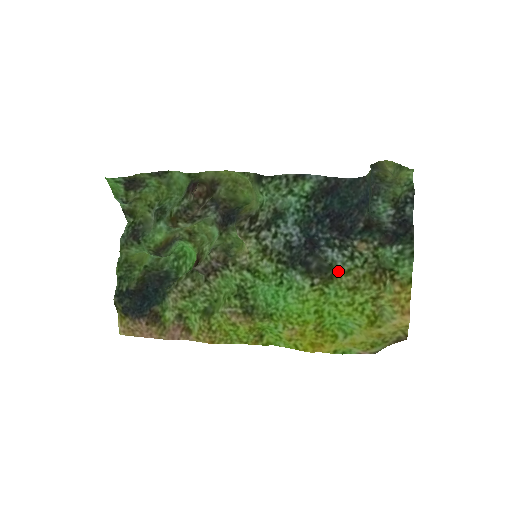
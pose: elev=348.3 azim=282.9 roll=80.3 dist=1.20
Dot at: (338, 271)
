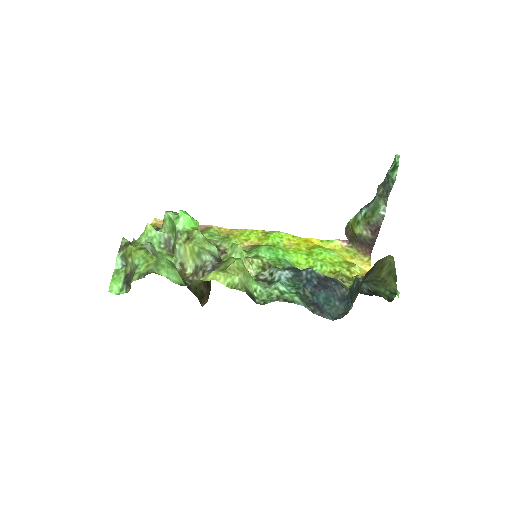
Dot at: occluded
